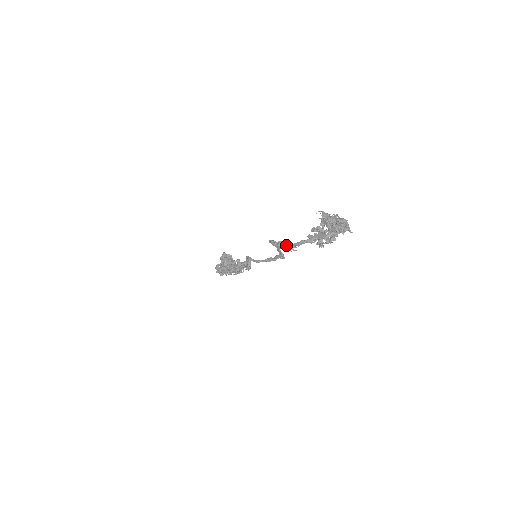
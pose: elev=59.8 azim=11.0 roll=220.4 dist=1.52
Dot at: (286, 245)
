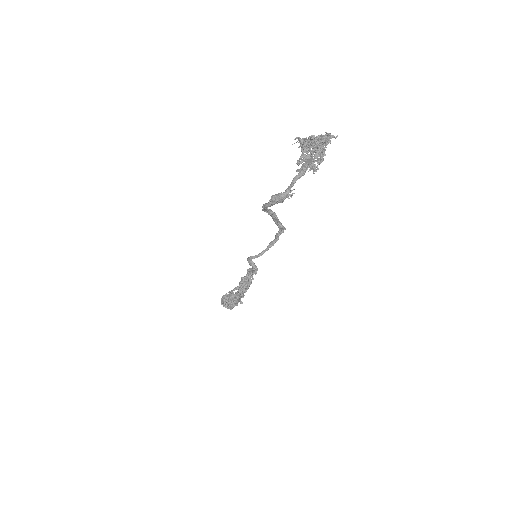
Dot at: (281, 194)
